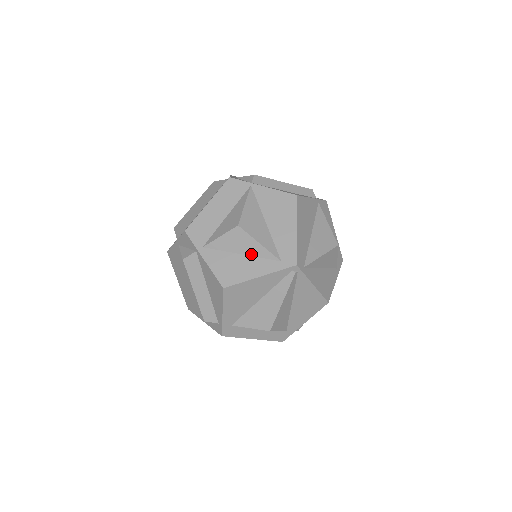
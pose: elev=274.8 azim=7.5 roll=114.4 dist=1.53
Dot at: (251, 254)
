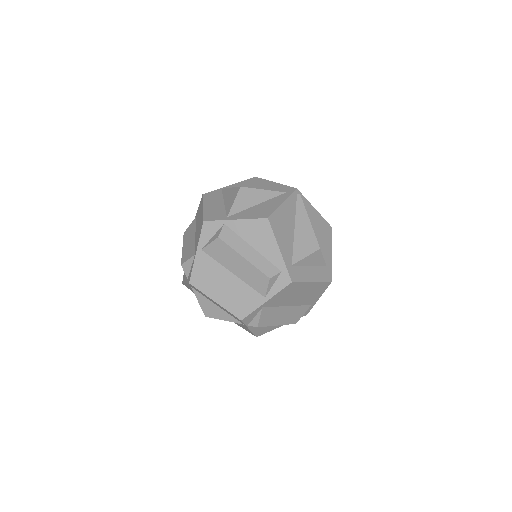
Dot at: (263, 200)
